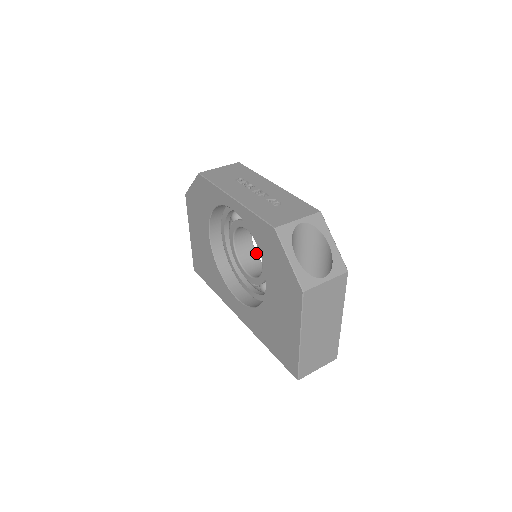
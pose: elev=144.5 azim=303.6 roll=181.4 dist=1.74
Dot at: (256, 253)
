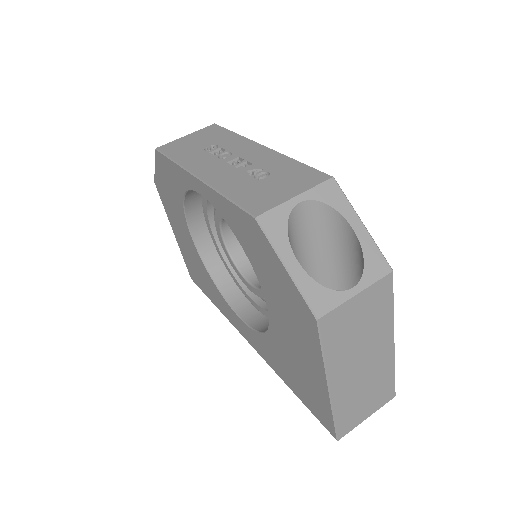
Dot at: occluded
